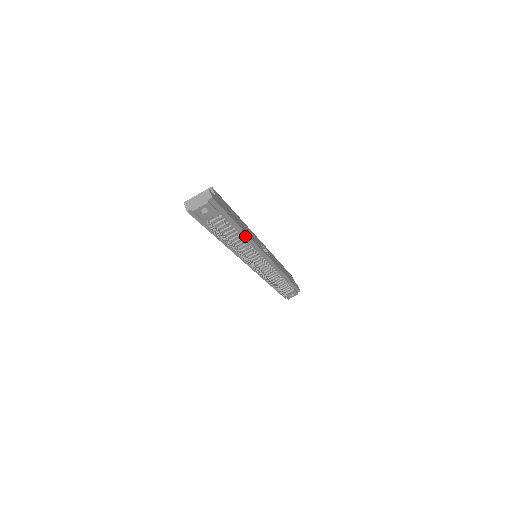
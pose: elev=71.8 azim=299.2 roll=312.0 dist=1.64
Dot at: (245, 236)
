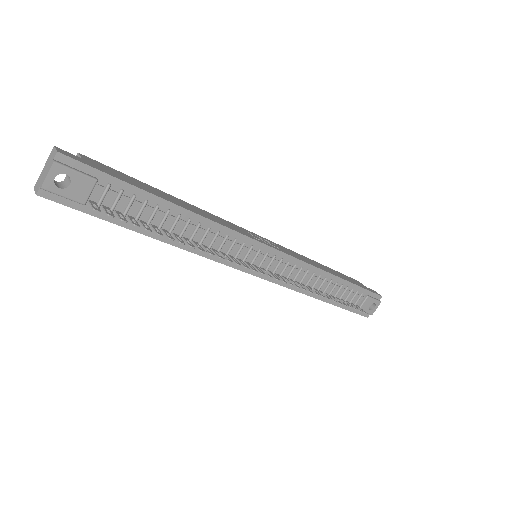
Dot at: (193, 217)
